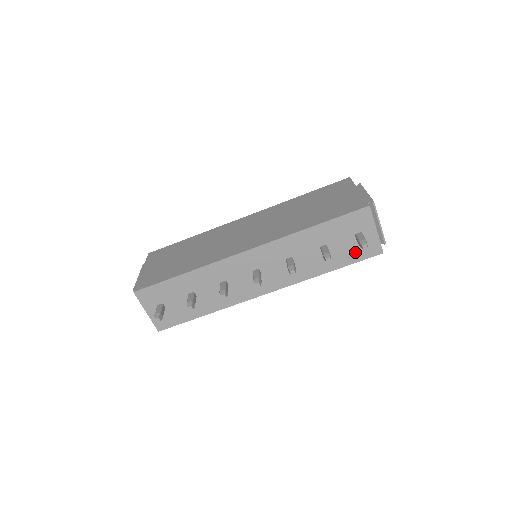
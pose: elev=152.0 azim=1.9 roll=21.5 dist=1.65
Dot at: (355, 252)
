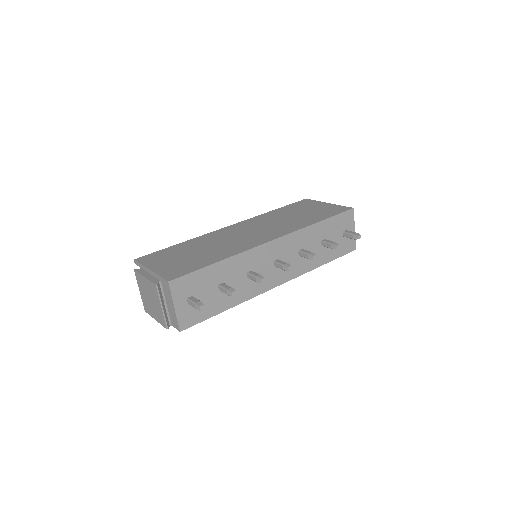
Dot at: (341, 247)
